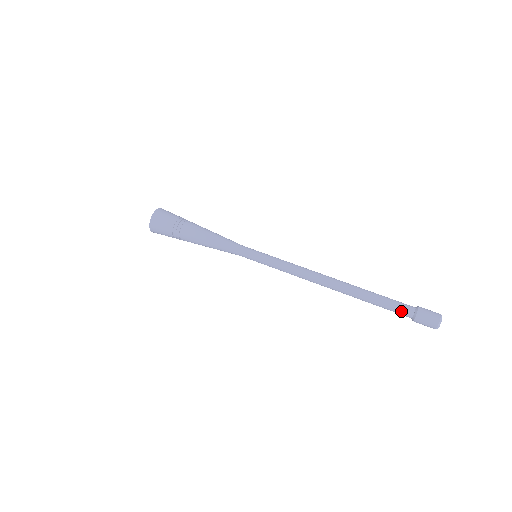
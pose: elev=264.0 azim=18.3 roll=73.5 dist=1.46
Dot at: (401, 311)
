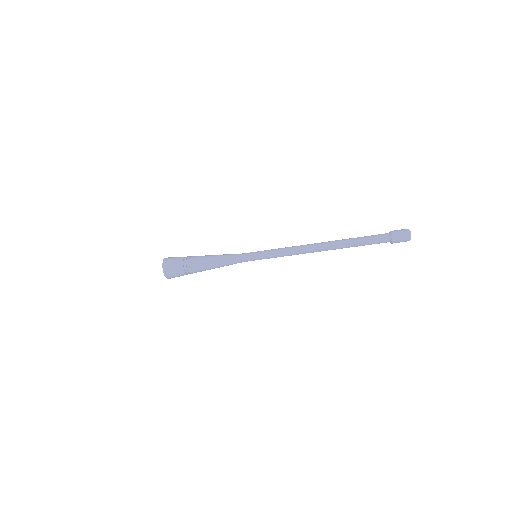
Dot at: (380, 241)
